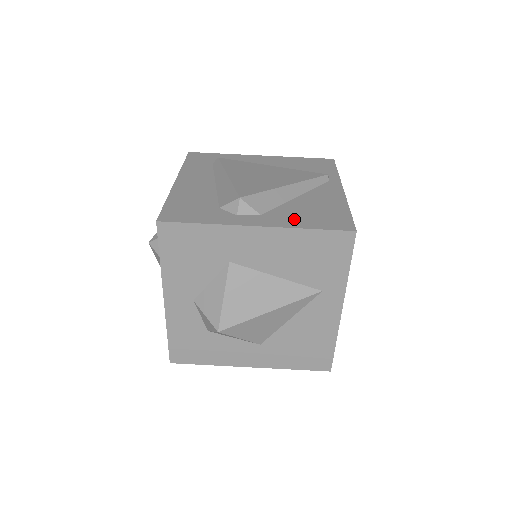
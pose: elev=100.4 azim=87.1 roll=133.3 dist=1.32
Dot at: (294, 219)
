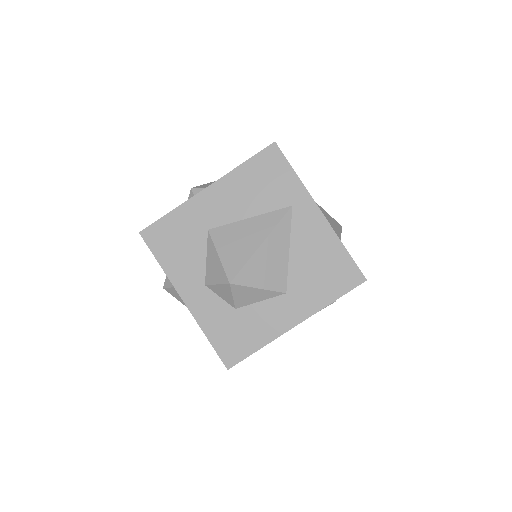
Dot at: occluded
